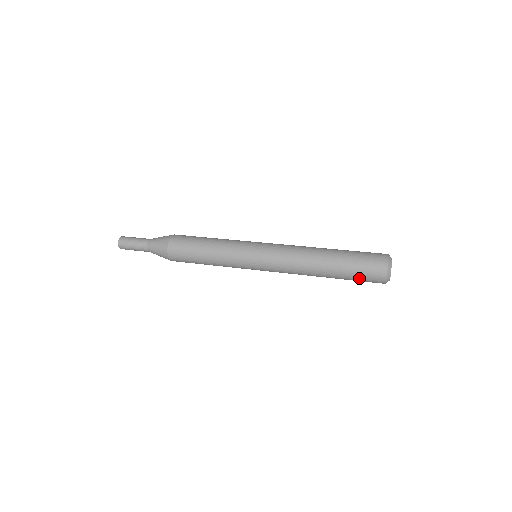
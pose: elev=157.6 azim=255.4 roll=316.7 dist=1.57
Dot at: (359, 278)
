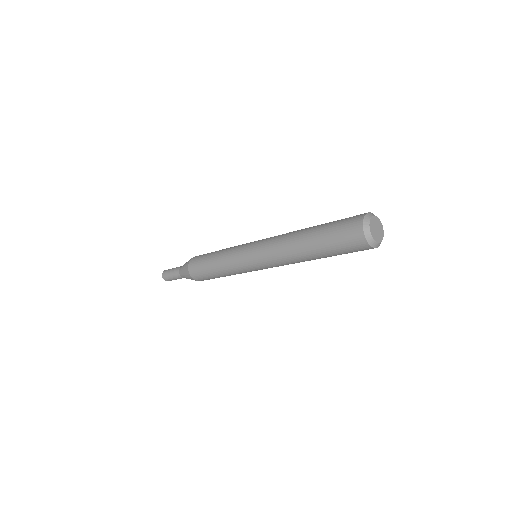
Dot at: (343, 251)
